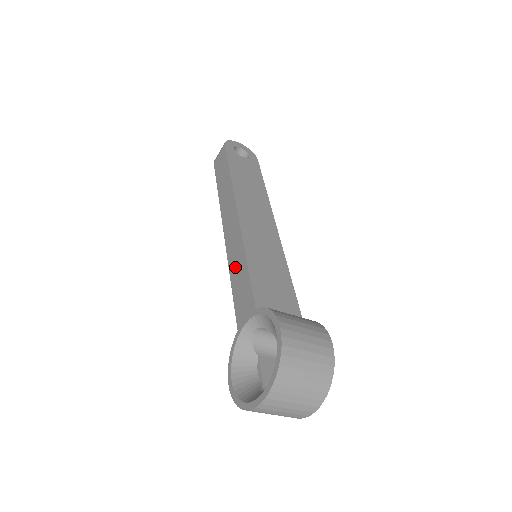
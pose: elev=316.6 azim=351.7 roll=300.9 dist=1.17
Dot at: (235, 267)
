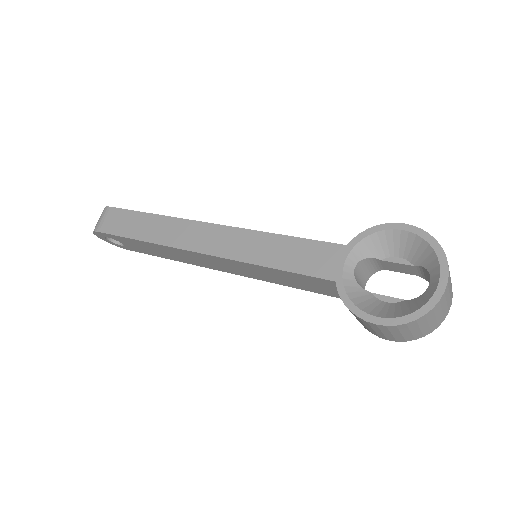
Dot at: (265, 253)
